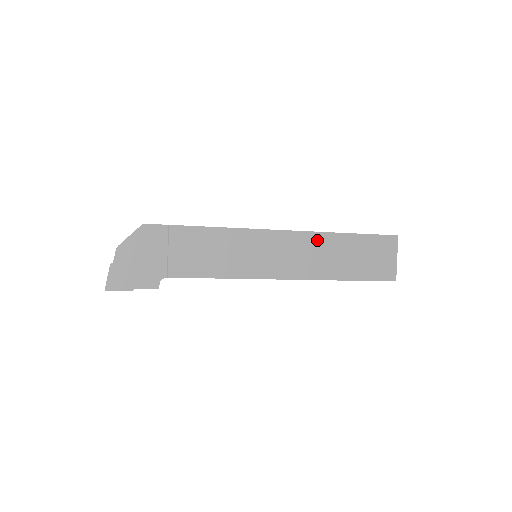
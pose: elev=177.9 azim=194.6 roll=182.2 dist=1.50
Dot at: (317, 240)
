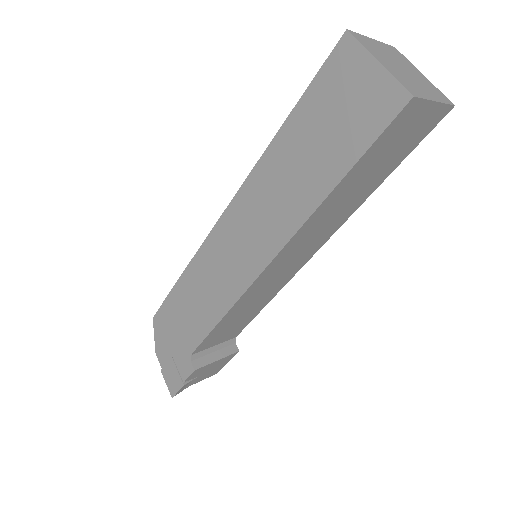
Dot at: (259, 180)
